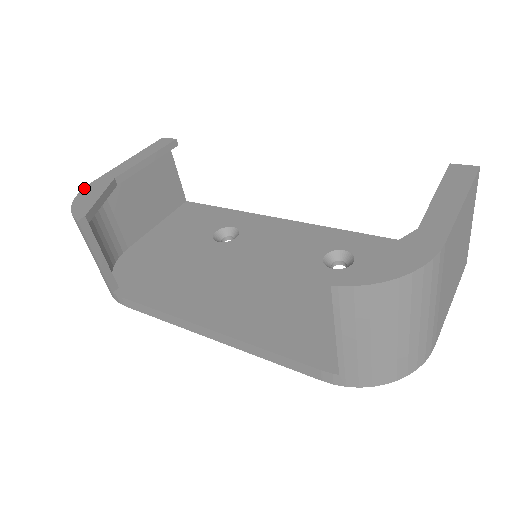
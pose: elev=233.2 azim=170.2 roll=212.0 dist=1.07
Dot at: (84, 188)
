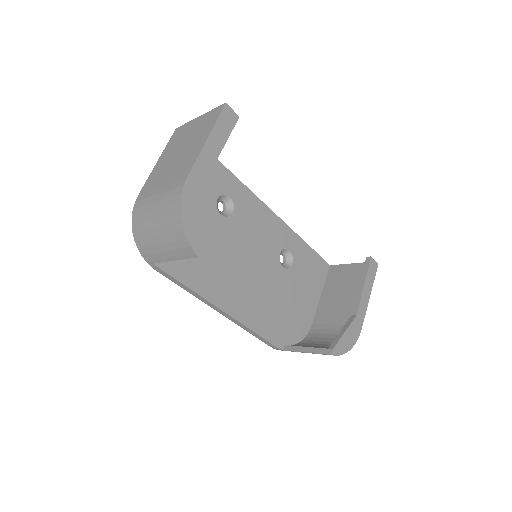
Dot at: (183, 192)
